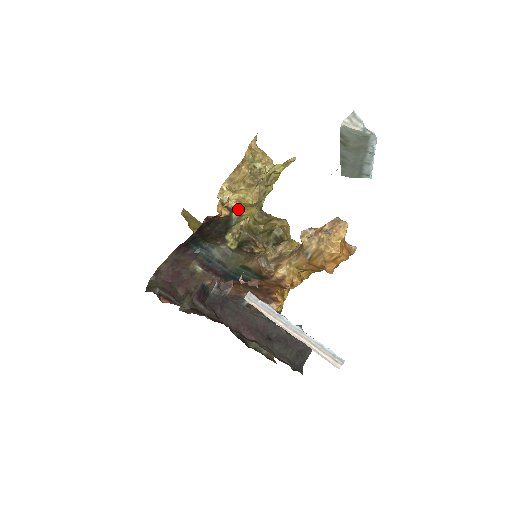
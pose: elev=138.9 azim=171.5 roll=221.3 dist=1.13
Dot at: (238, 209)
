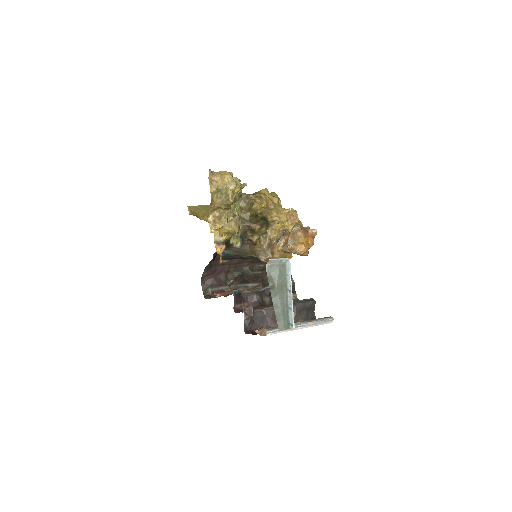
Dot at: (228, 236)
